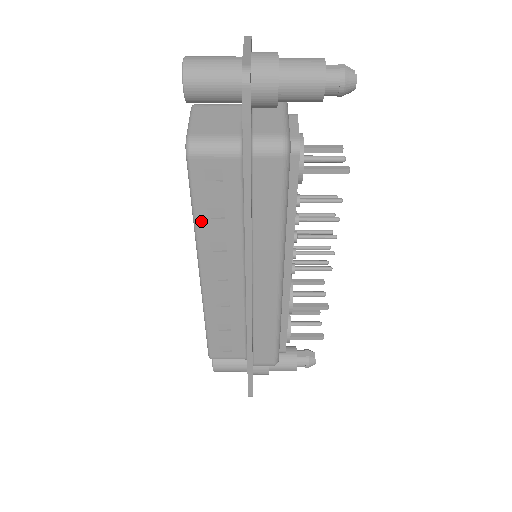
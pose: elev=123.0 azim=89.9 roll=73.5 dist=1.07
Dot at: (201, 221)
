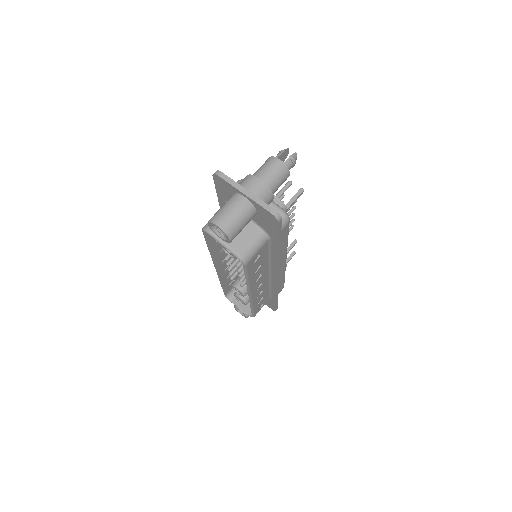
Dot at: (251, 279)
